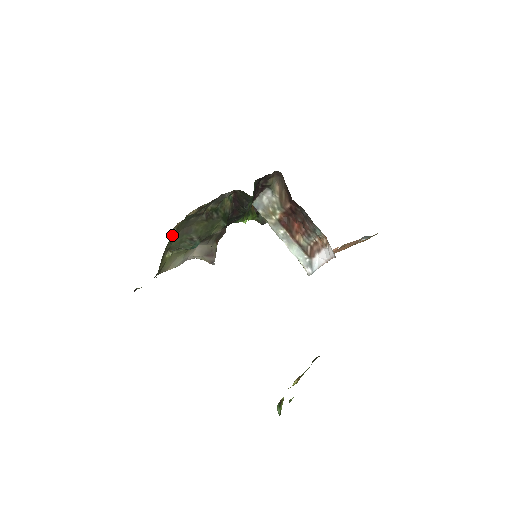
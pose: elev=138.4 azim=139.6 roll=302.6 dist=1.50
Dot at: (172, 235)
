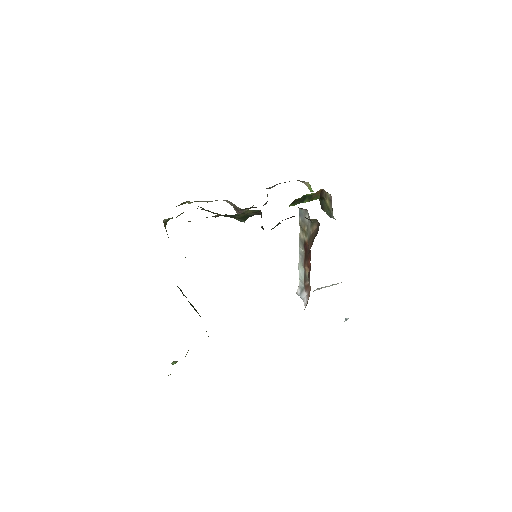
Dot at: (171, 218)
